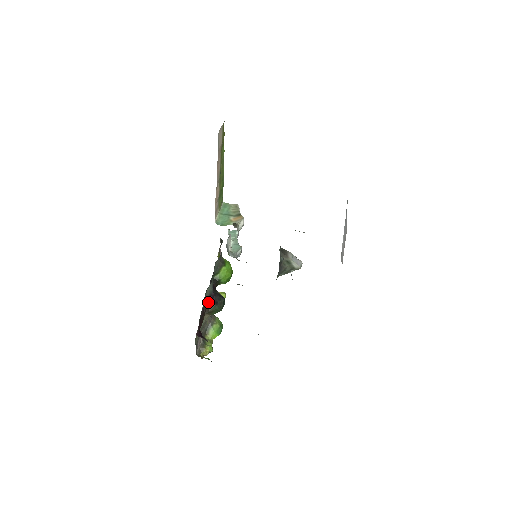
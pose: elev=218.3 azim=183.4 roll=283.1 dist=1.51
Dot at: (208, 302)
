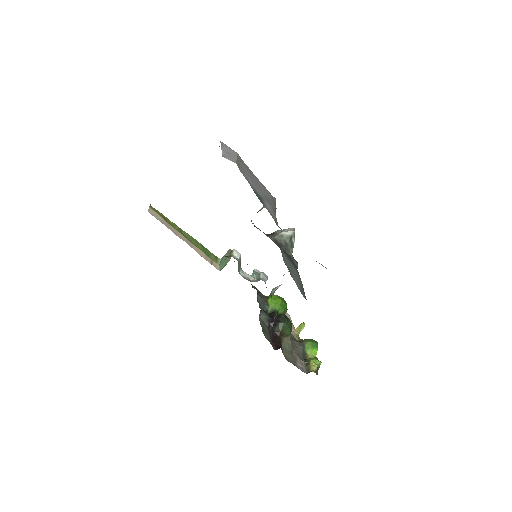
Dot at: (273, 327)
